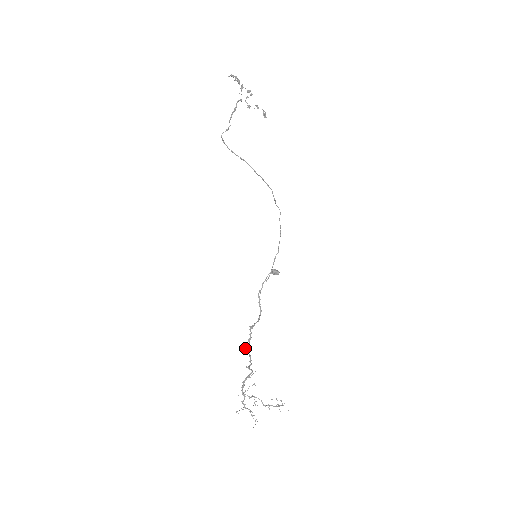
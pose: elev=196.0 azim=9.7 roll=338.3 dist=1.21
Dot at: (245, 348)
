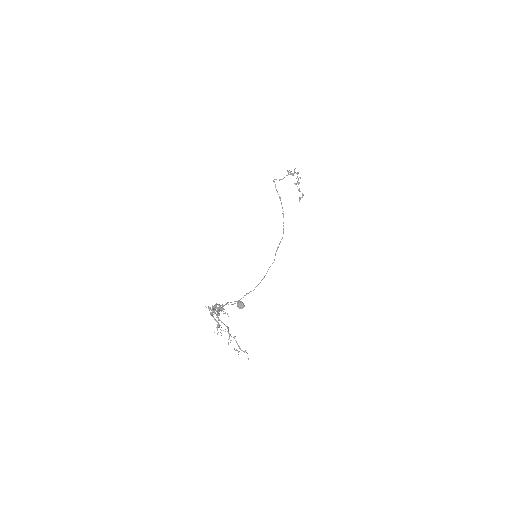
Dot at: occluded
